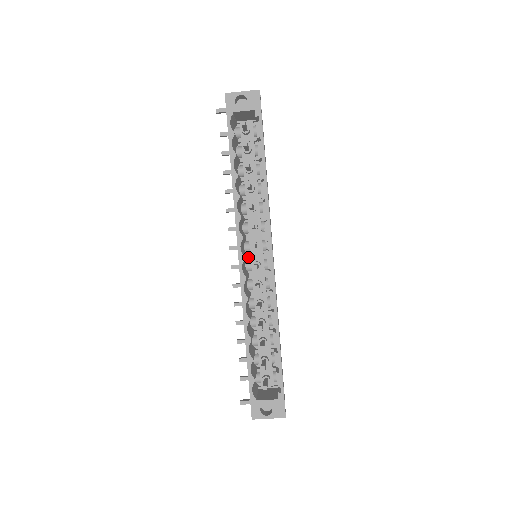
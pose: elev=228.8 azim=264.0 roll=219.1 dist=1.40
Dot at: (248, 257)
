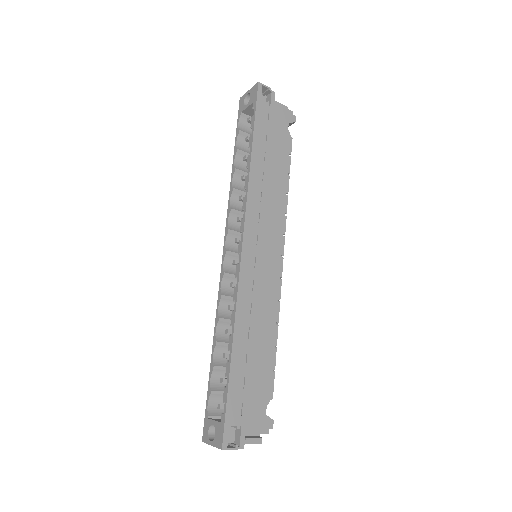
Dot at: occluded
